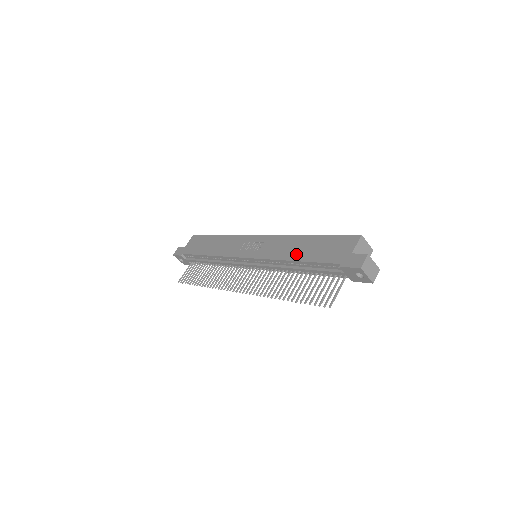
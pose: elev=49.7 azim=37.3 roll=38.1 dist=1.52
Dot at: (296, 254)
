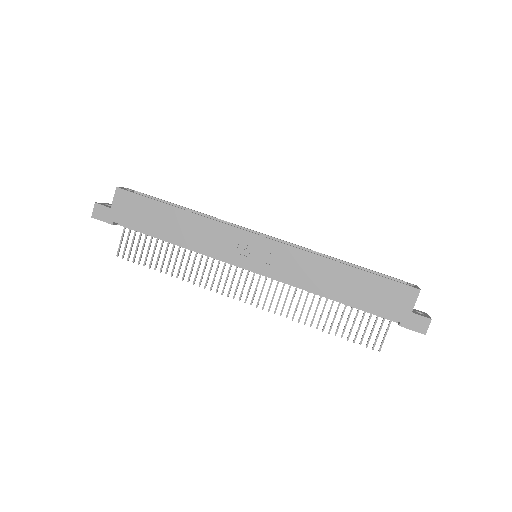
Dot at: (335, 290)
